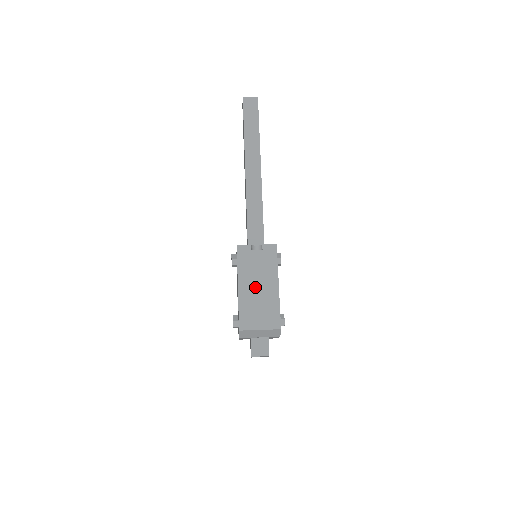
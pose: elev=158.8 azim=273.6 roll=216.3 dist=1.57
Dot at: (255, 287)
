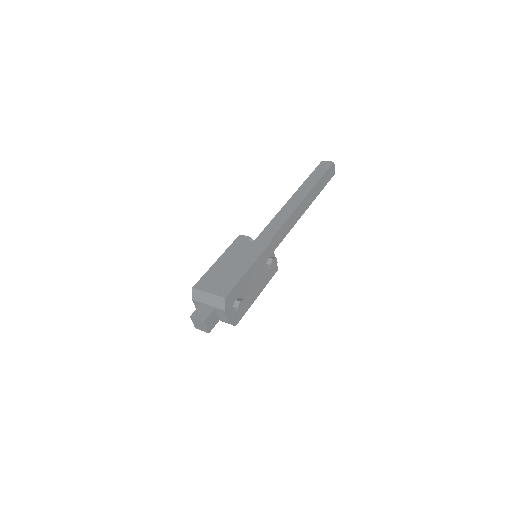
Dot at: (230, 264)
